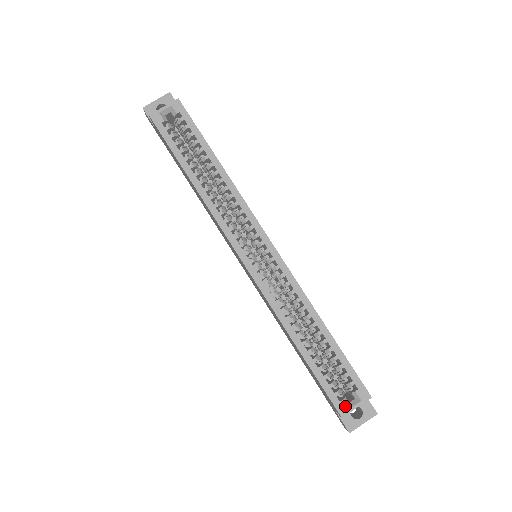
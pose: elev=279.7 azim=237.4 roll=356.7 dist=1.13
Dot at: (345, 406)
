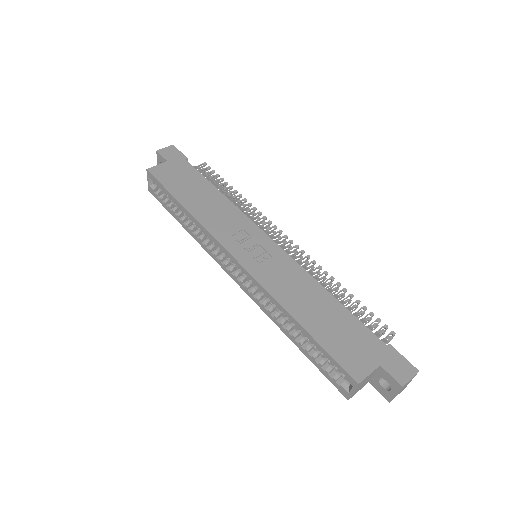
Dot at: (345, 390)
